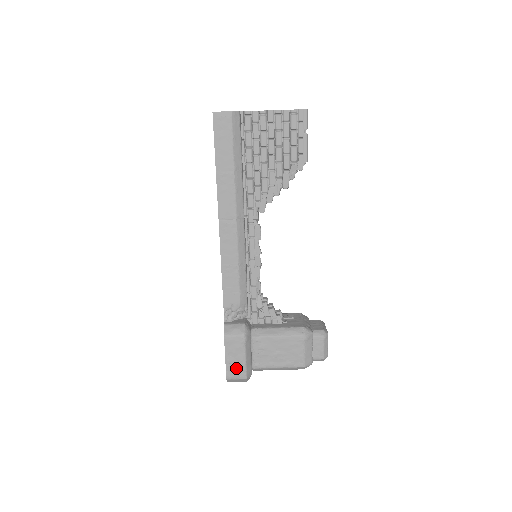
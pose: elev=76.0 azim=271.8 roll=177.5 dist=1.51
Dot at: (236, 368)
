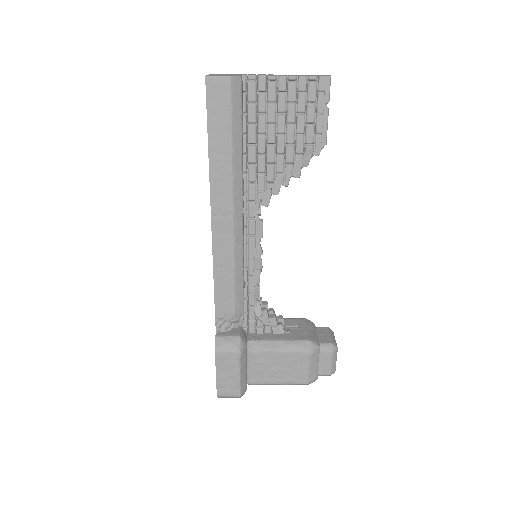
Dot at: (228, 385)
